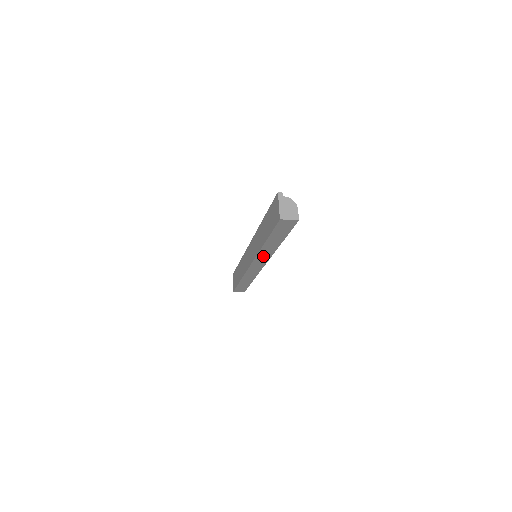
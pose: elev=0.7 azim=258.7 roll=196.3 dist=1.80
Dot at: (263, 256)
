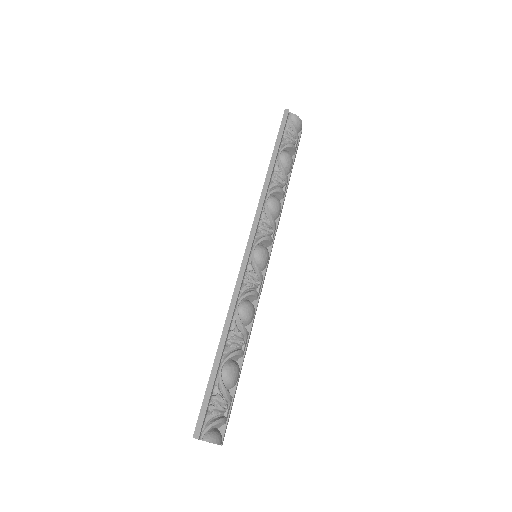
Dot at: occluded
